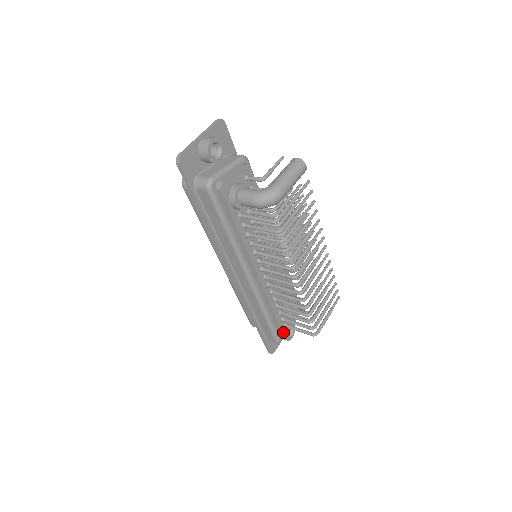
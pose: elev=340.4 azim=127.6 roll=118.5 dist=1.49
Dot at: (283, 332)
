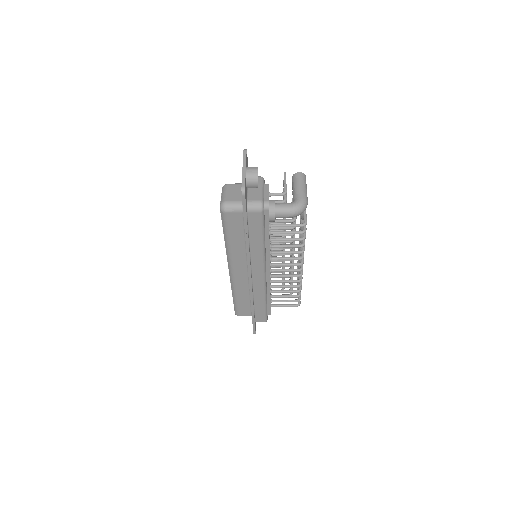
Dot at: (270, 312)
